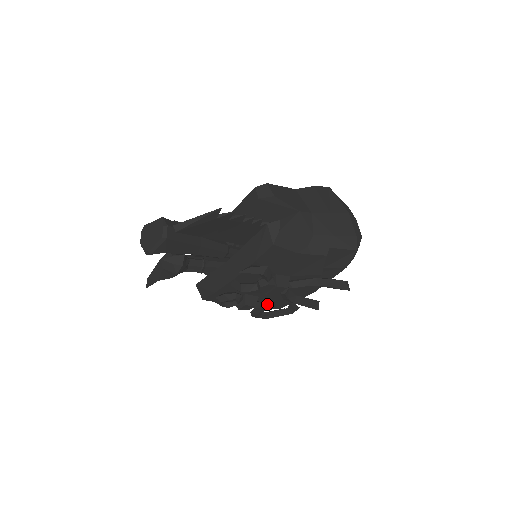
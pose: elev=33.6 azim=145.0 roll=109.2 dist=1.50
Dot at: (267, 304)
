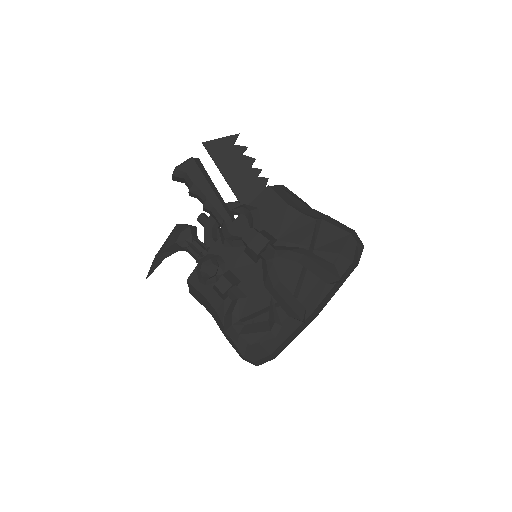
Dot at: (246, 297)
